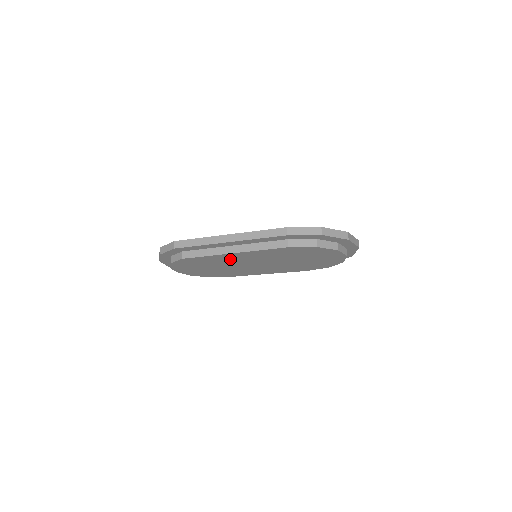
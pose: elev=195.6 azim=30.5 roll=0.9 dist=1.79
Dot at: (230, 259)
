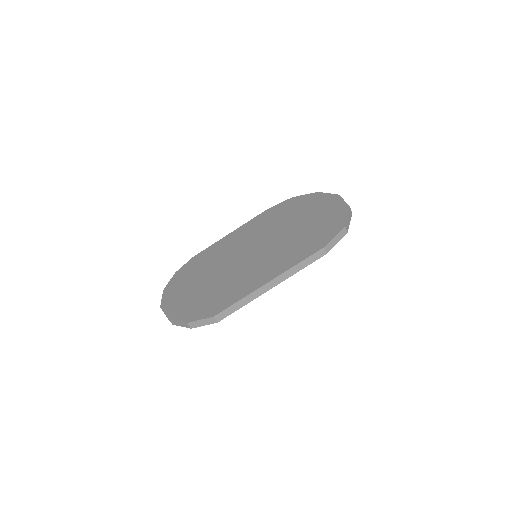
Dot at: occluded
